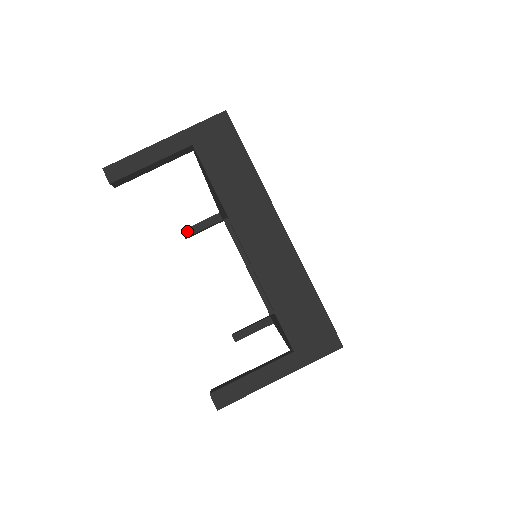
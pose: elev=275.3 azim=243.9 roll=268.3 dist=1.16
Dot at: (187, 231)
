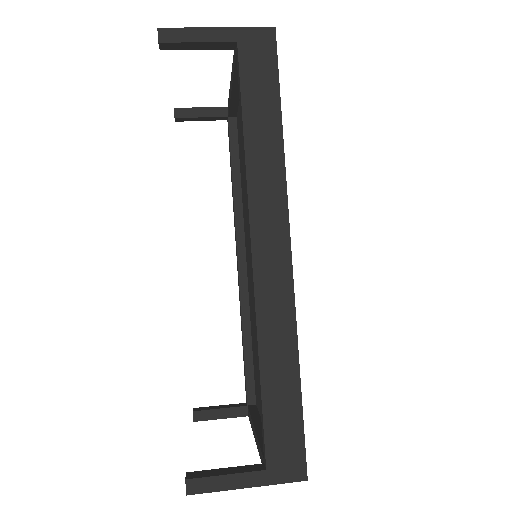
Dot at: (200, 408)
